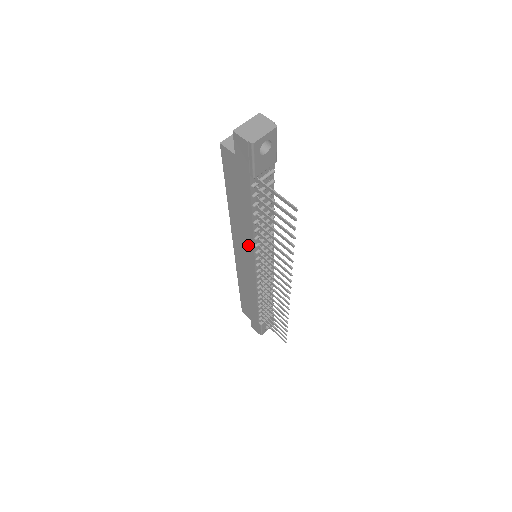
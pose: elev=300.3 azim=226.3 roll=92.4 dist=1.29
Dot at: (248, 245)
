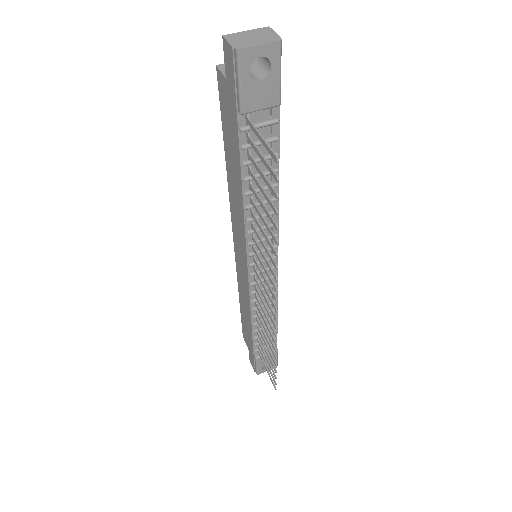
Dot at: (241, 231)
